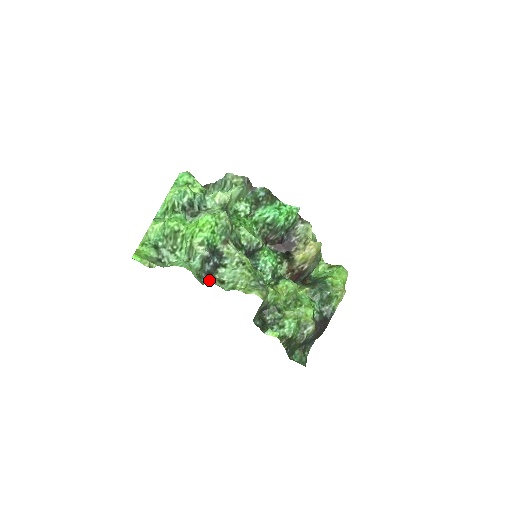
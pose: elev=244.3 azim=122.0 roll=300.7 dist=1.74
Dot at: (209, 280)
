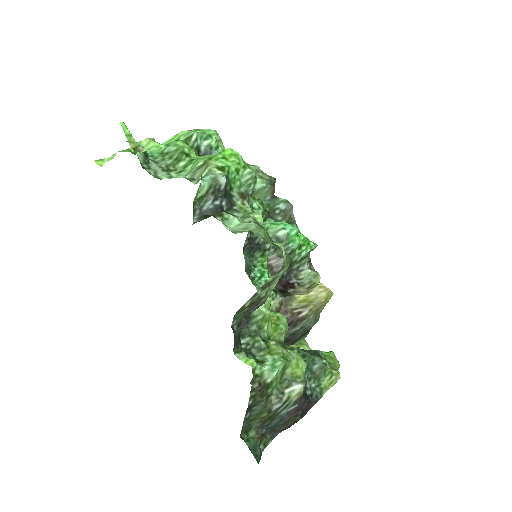
Dot at: occluded
